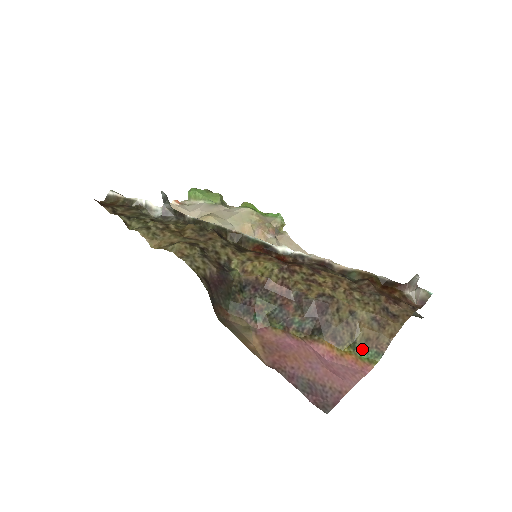
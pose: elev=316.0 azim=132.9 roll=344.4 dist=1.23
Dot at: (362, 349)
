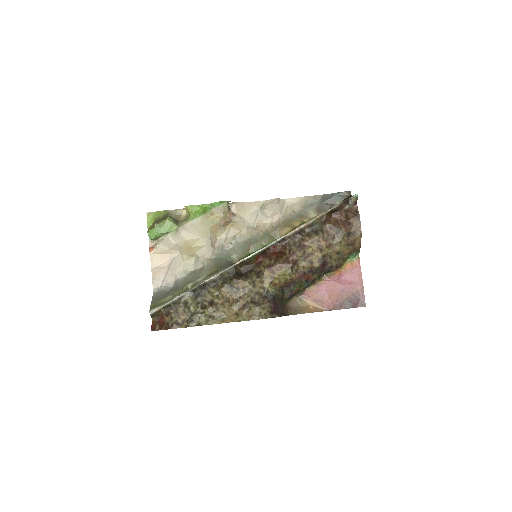
Dot at: (349, 256)
